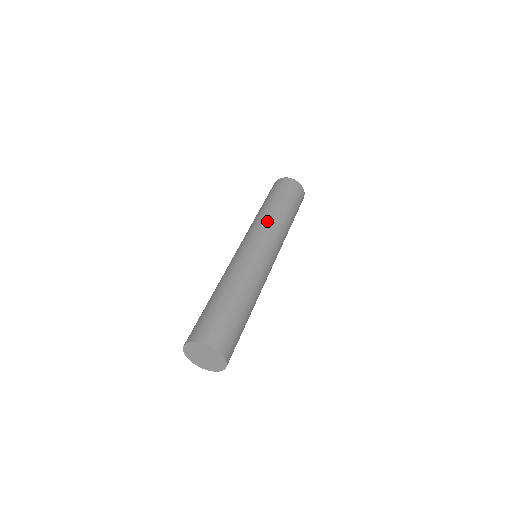
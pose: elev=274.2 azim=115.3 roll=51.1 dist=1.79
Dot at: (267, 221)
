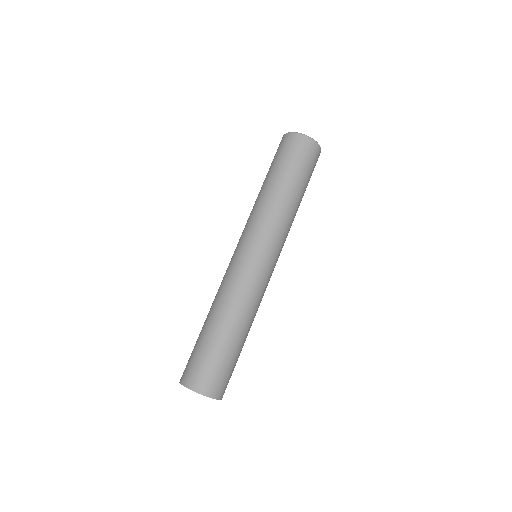
Dot at: (279, 221)
